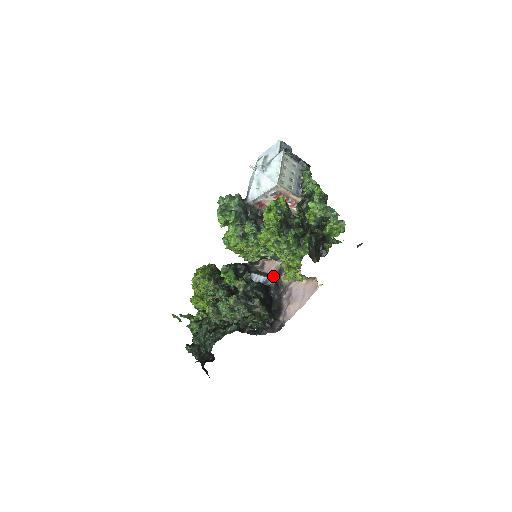
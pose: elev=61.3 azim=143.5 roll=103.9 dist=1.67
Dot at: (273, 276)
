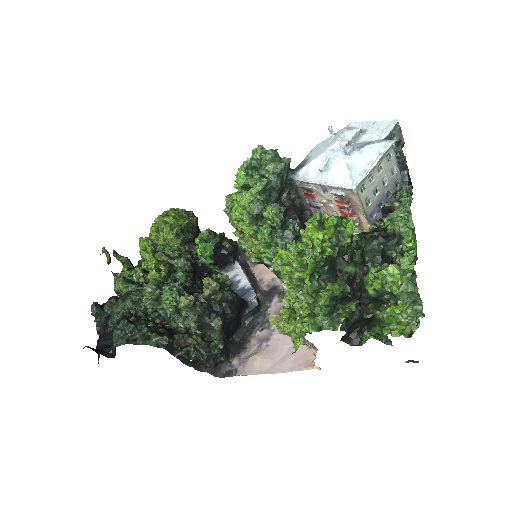
Dot at: (261, 290)
